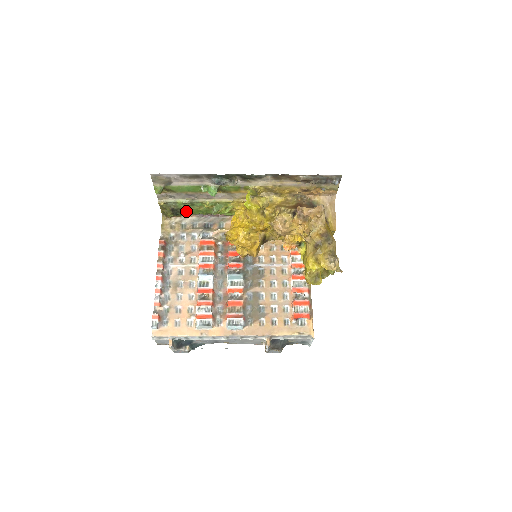
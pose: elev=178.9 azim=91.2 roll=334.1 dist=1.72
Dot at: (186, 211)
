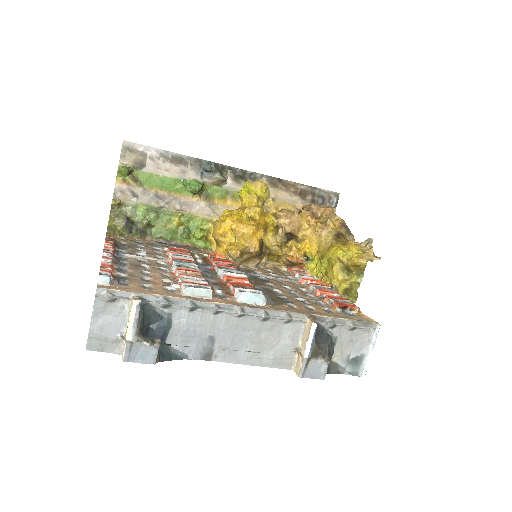
Dot at: (144, 229)
